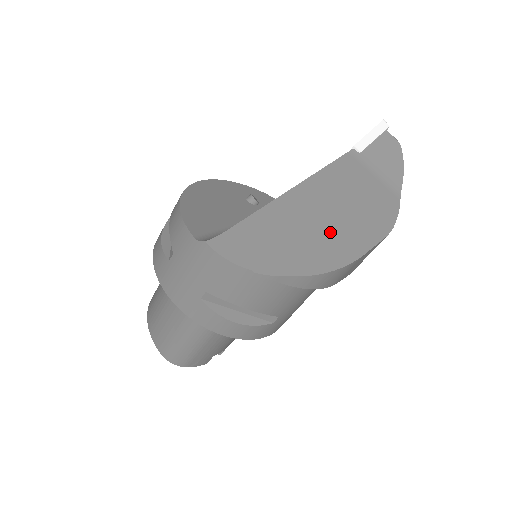
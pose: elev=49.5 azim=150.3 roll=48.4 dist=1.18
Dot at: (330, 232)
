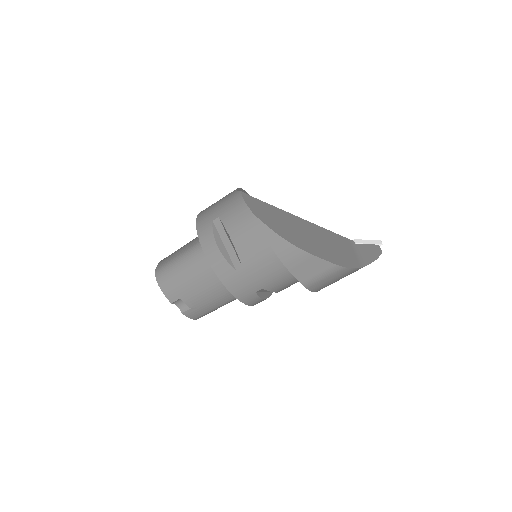
Dot at: (306, 239)
